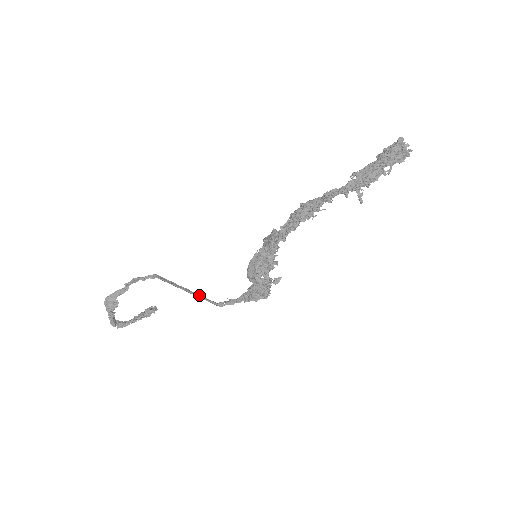
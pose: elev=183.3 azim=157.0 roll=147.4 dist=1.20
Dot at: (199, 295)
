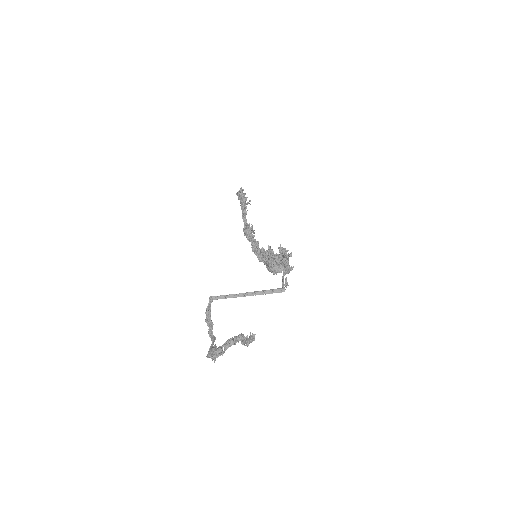
Dot at: (259, 294)
